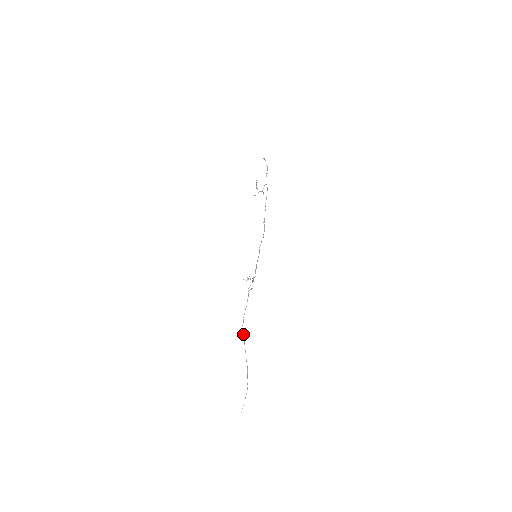
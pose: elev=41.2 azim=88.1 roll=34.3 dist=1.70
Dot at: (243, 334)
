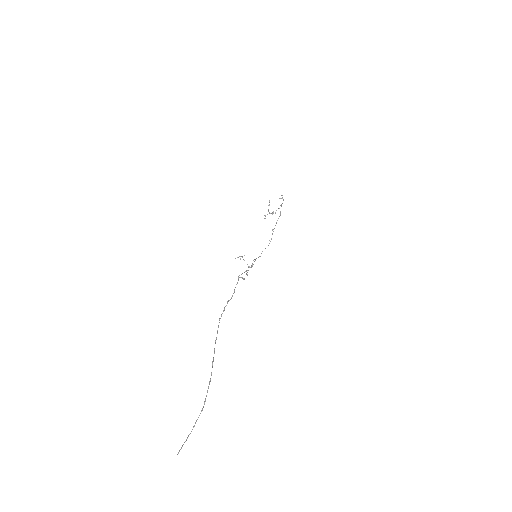
Dot at: (217, 330)
